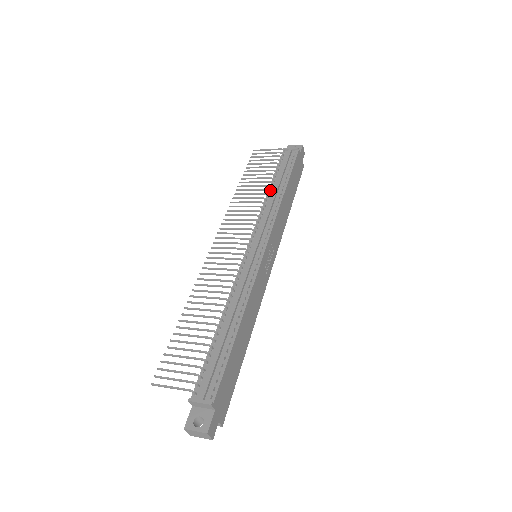
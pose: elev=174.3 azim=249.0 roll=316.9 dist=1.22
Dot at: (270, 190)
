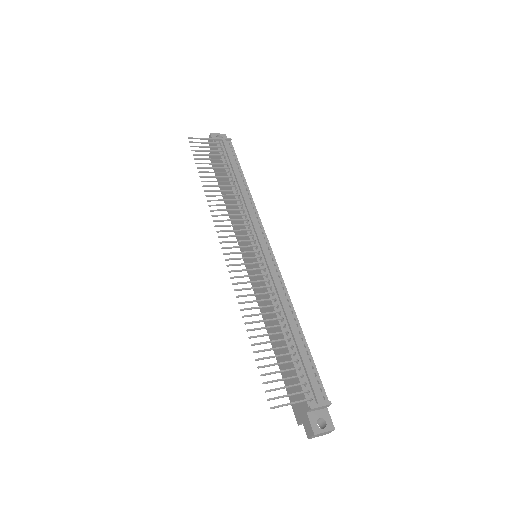
Dot at: occluded
